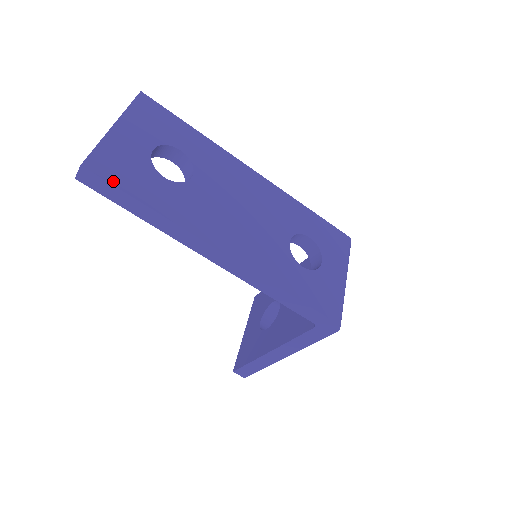
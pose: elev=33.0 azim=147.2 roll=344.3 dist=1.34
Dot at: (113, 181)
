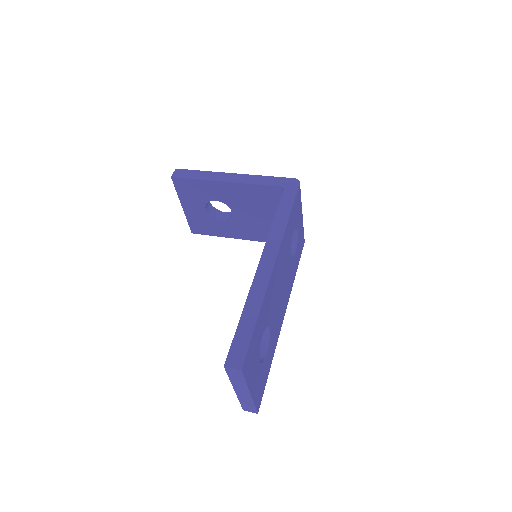
Dot at: (263, 391)
